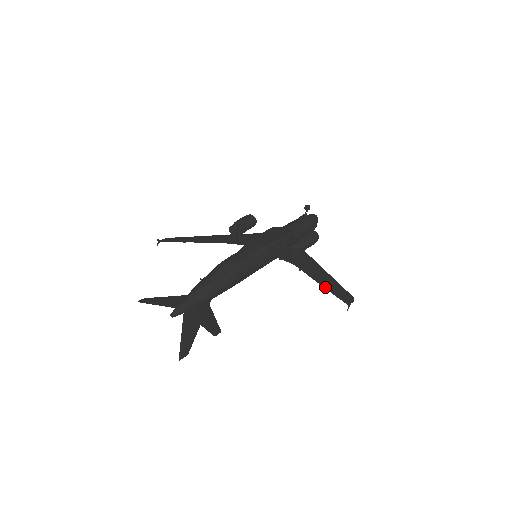
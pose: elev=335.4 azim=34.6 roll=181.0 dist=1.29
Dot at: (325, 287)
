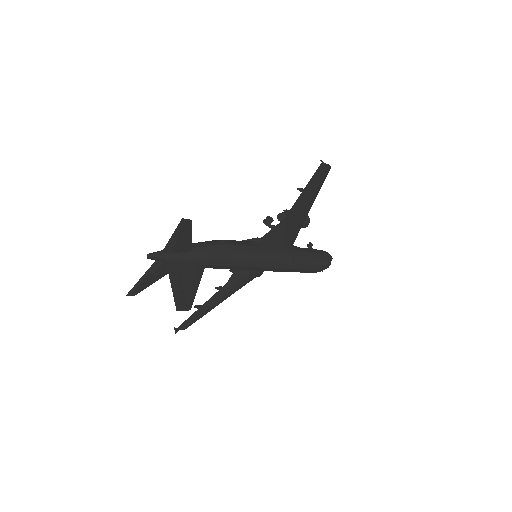
Dot at: (305, 188)
